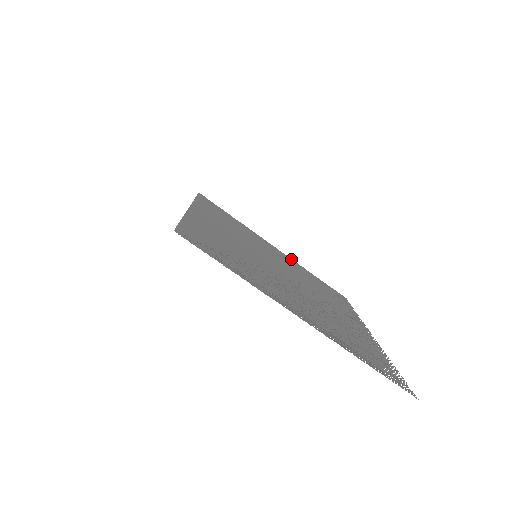
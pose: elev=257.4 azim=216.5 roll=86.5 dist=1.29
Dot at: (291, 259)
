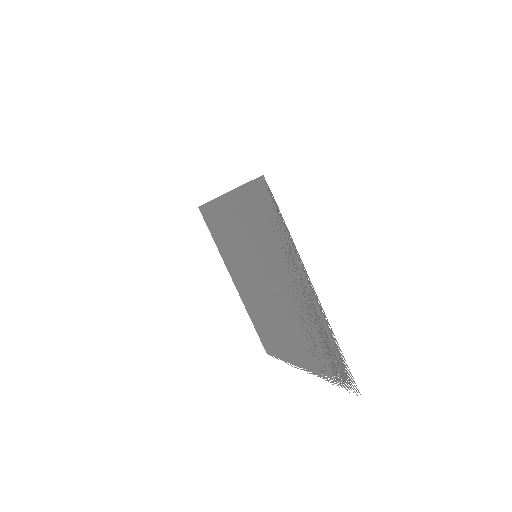
Dot at: (241, 298)
